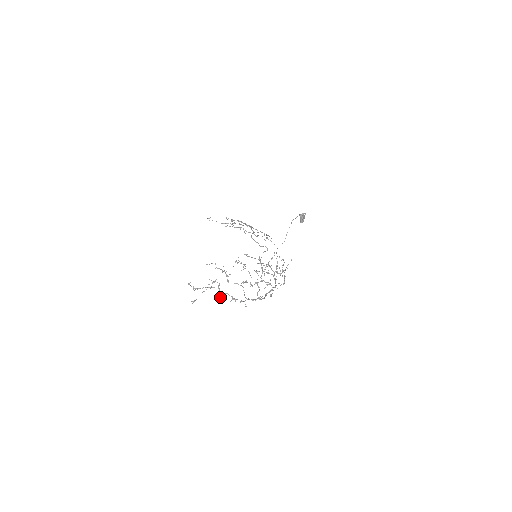
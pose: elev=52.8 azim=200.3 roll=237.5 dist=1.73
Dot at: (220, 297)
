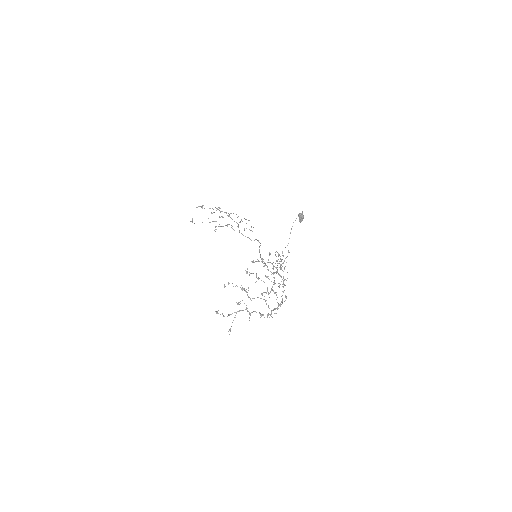
Dot at: (249, 317)
